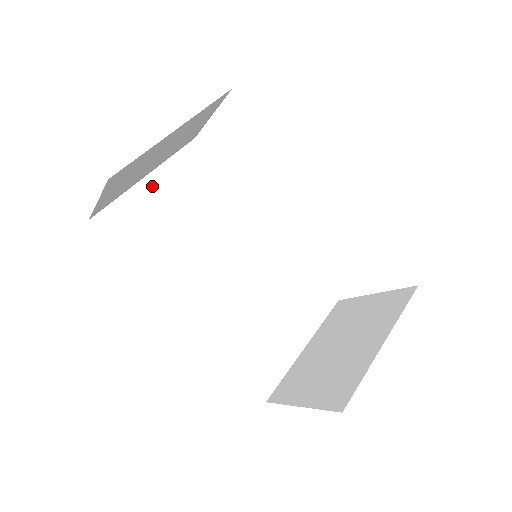
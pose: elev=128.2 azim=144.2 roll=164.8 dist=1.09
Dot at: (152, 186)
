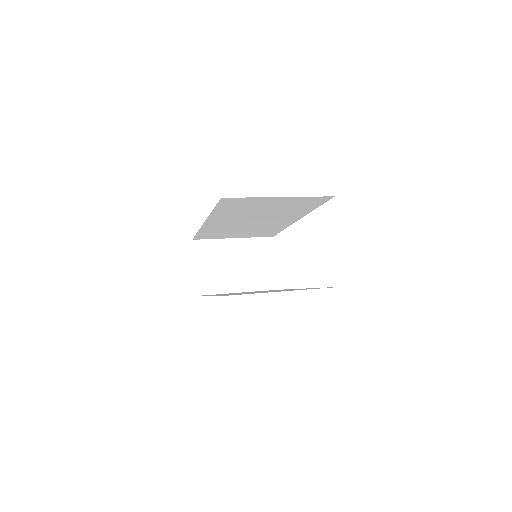
Dot at: occluded
